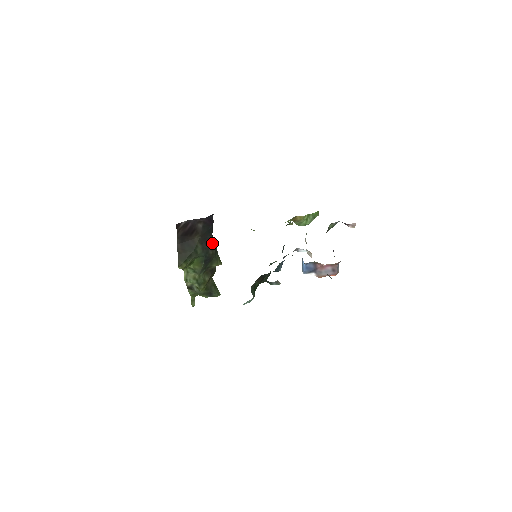
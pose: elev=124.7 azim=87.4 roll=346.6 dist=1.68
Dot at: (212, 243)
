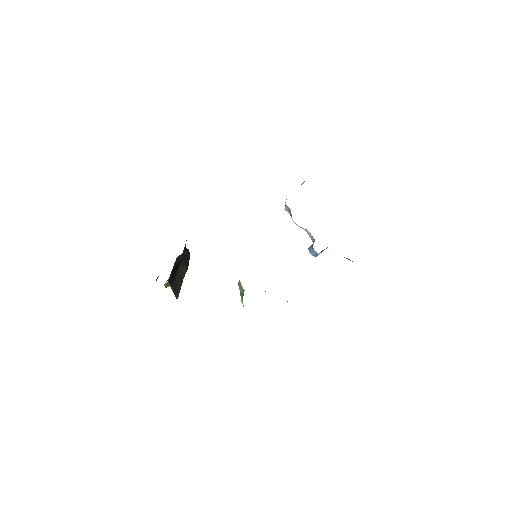
Dot at: (188, 253)
